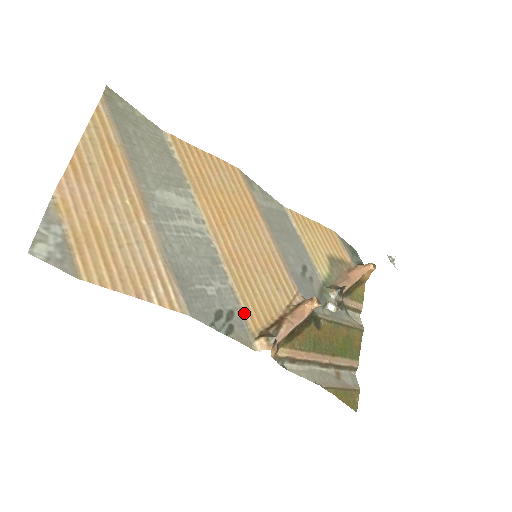
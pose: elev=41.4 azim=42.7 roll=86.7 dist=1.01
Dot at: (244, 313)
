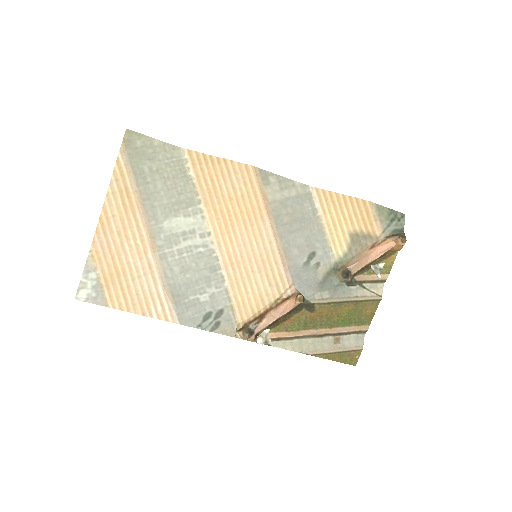
Dot at: (234, 309)
